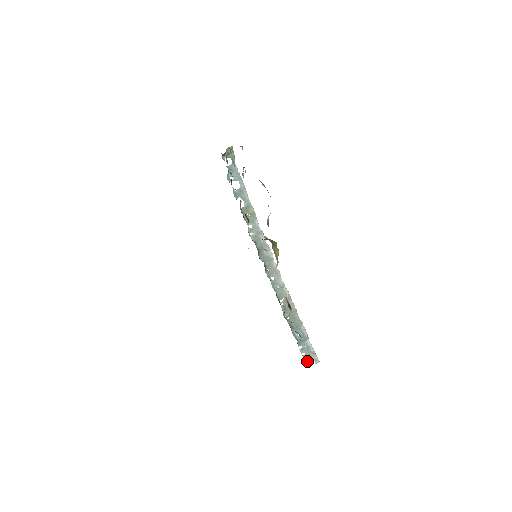
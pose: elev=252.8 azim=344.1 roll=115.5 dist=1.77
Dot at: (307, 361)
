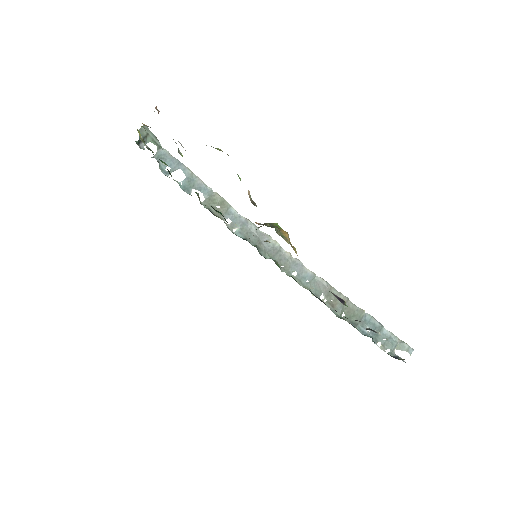
Dot at: (398, 358)
